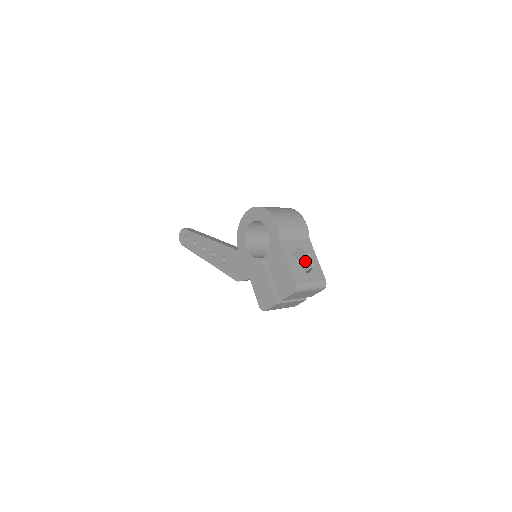
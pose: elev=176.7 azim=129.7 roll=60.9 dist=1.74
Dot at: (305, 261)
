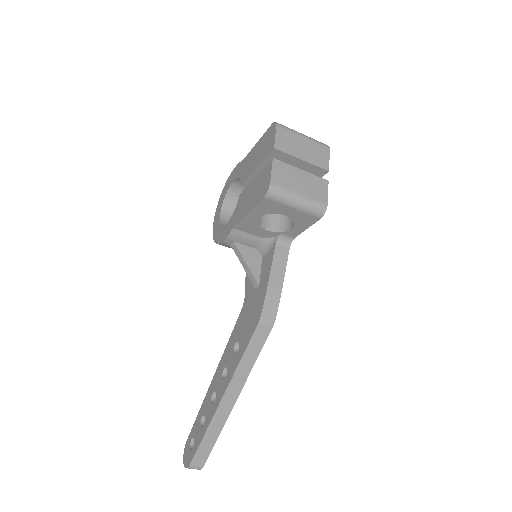
Dot at: occluded
